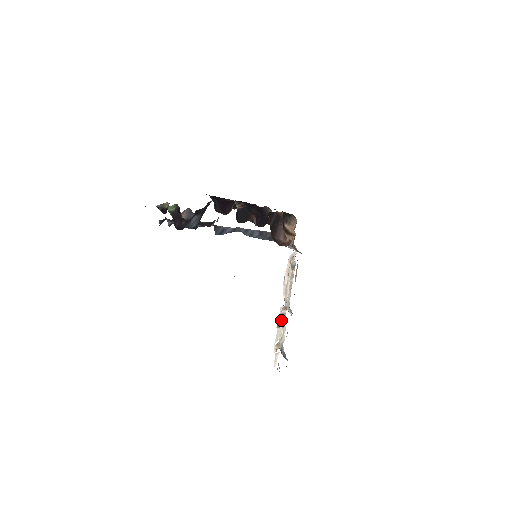
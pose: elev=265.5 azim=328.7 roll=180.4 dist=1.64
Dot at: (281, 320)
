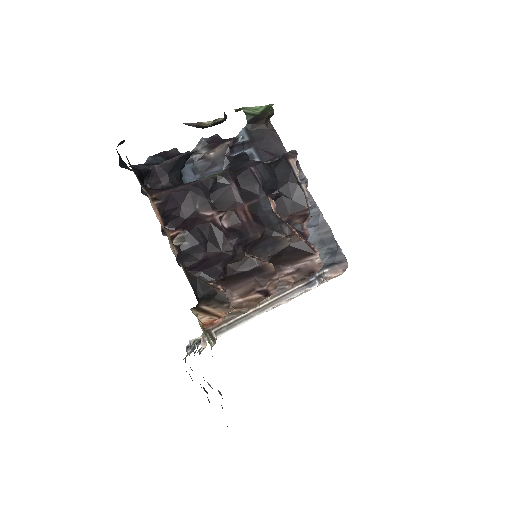
Dot at: occluded
